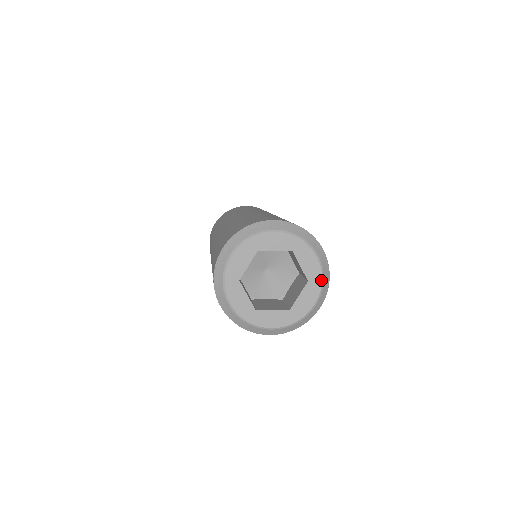
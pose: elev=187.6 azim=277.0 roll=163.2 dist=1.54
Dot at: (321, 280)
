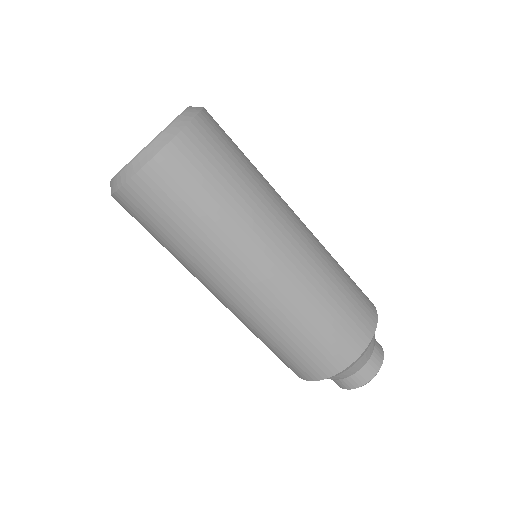
Dot at: (179, 115)
